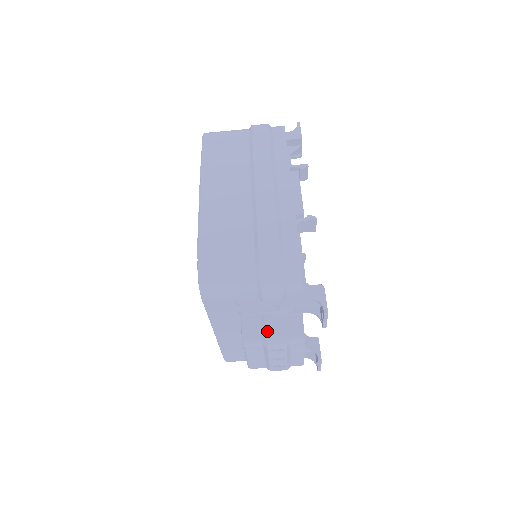
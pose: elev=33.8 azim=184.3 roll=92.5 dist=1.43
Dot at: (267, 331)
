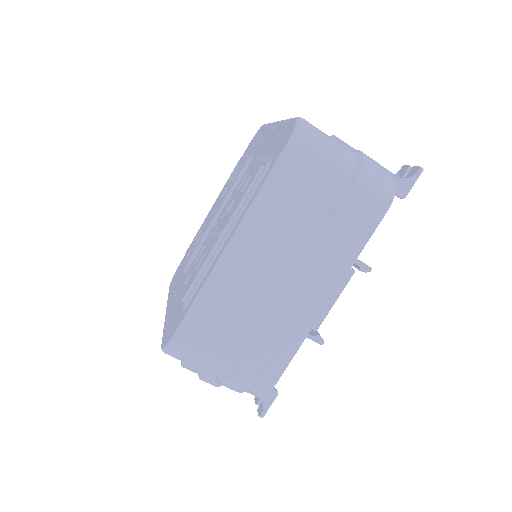
Dot at: (208, 373)
